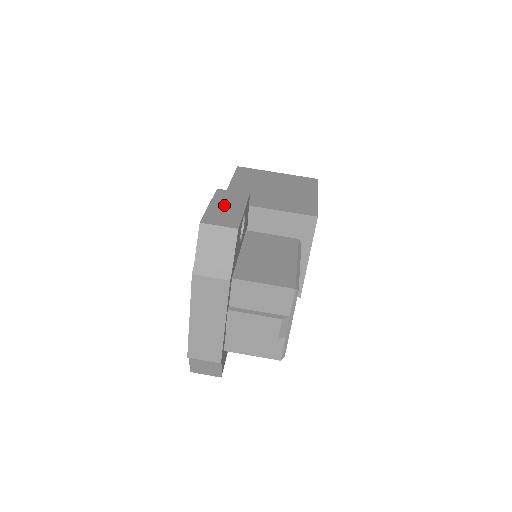
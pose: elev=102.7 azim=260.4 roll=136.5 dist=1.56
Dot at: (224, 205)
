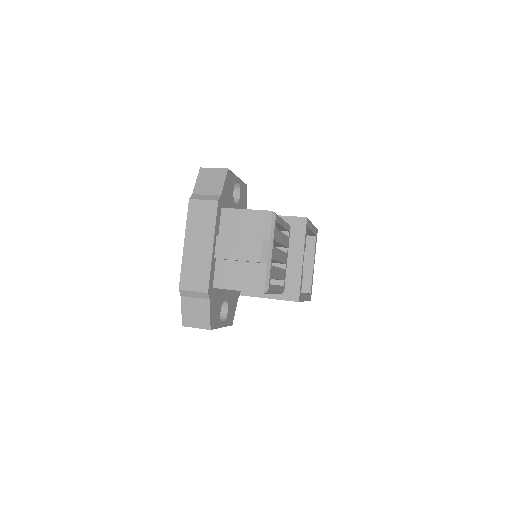
Dot at: occluded
